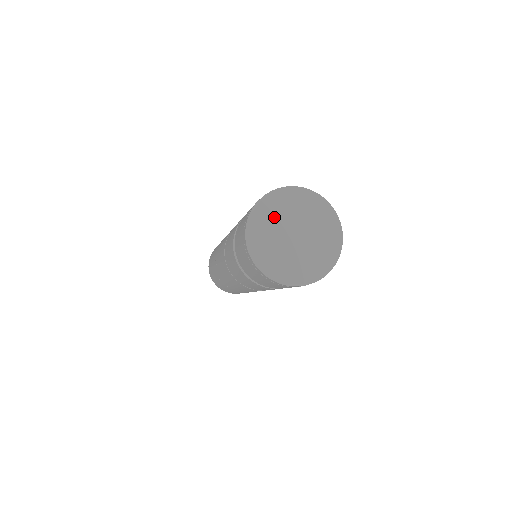
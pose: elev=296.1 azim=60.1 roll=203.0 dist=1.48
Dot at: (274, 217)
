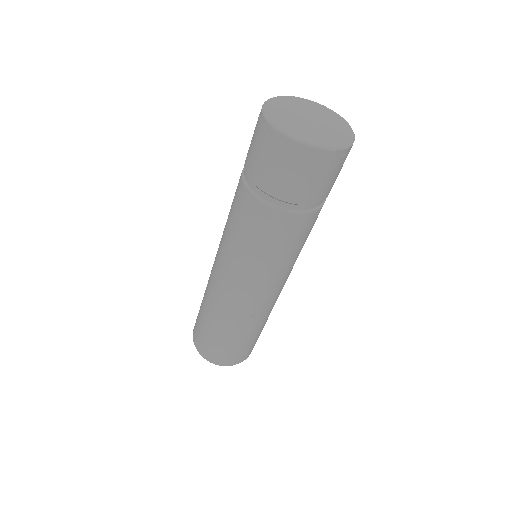
Dot at: (284, 115)
